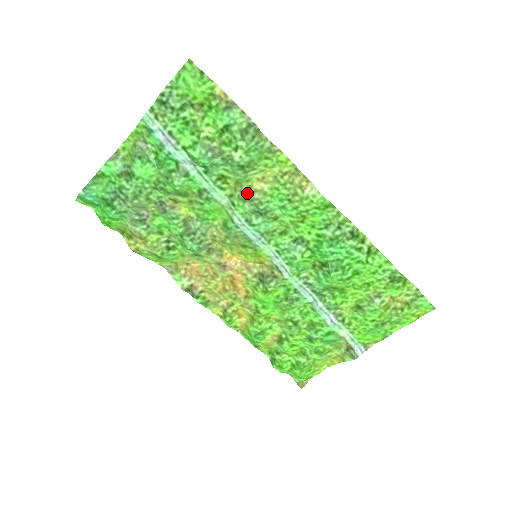
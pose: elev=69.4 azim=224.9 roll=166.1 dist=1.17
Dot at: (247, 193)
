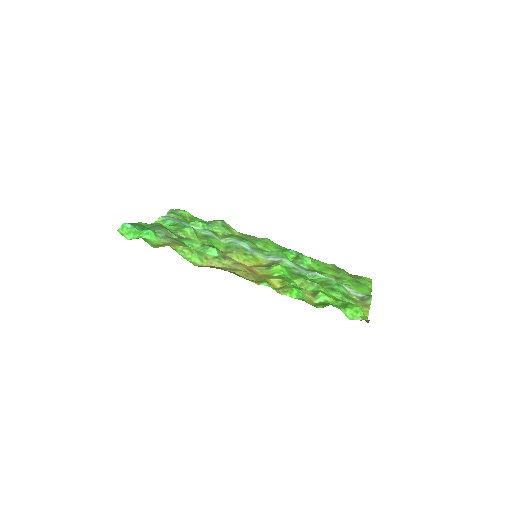
Dot at: (231, 235)
